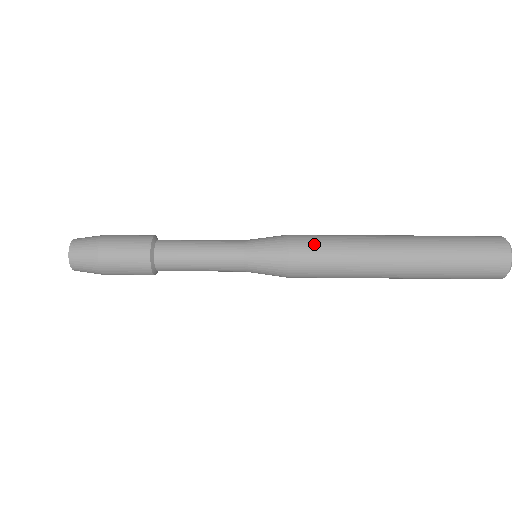
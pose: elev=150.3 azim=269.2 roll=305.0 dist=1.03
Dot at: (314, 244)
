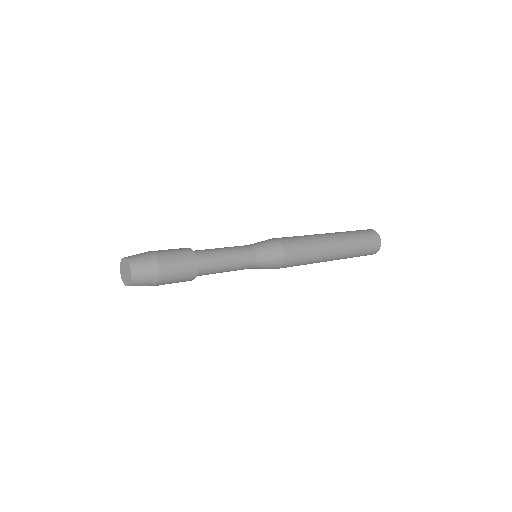
Dot at: occluded
